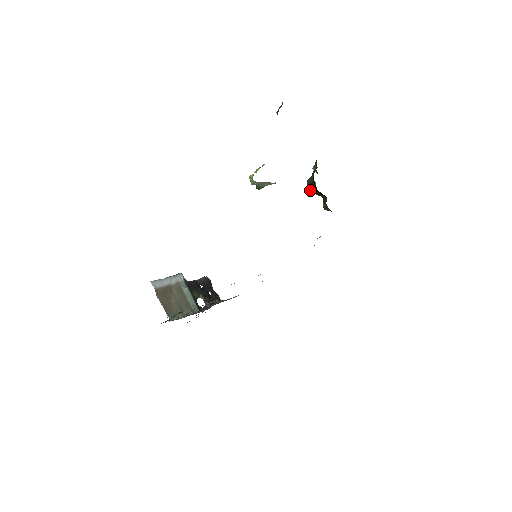
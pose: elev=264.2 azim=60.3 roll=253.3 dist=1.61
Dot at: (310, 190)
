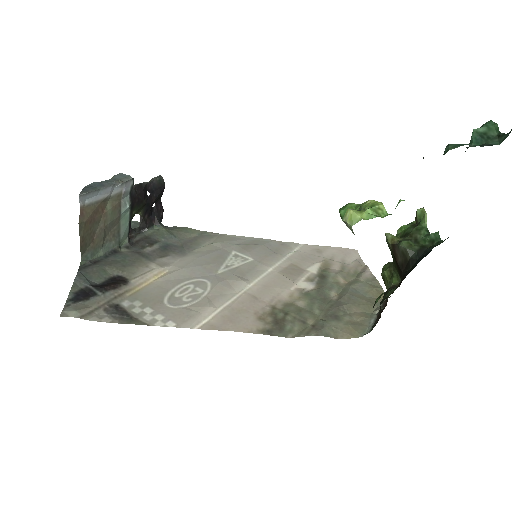
Dot at: (392, 250)
